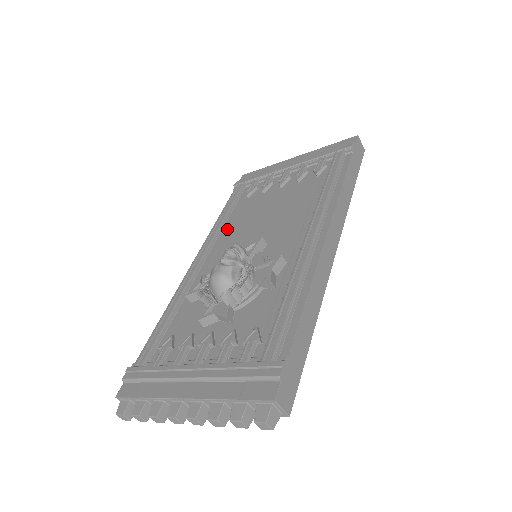
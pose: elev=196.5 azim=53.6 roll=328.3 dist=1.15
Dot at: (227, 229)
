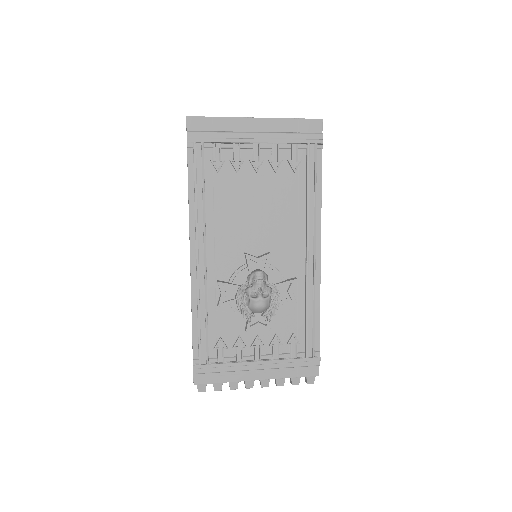
Dot at: (213, 219)
